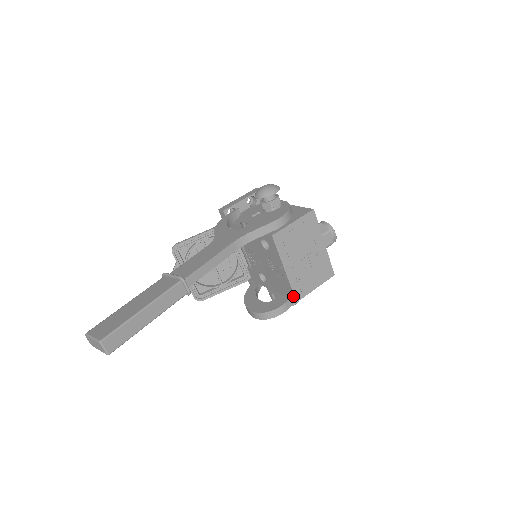
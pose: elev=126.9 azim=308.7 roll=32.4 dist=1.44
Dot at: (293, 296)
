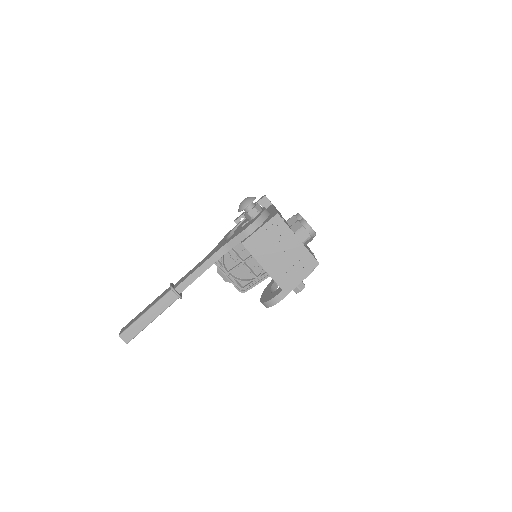
Dot at: (280, 287)
